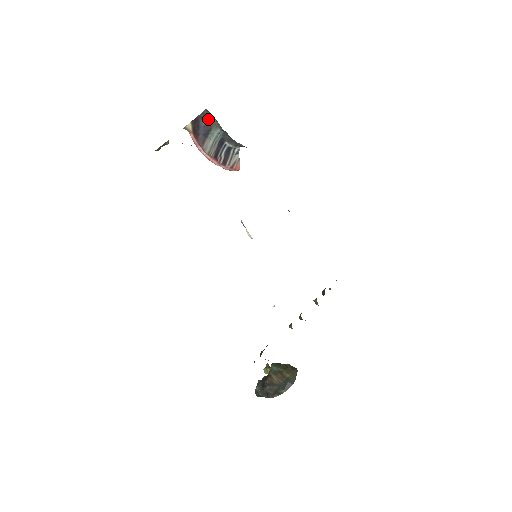
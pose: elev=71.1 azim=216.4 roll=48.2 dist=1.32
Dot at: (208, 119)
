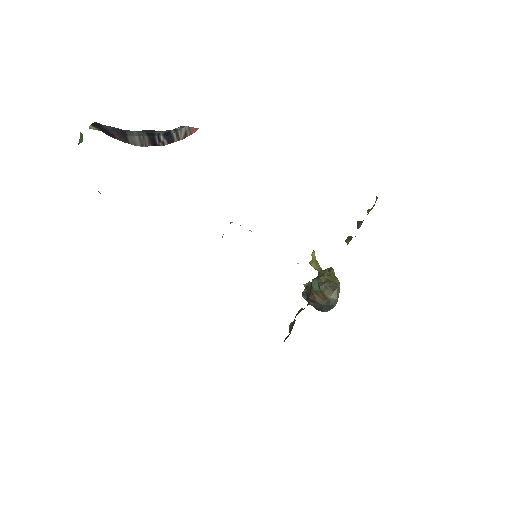
Dot at: (111, 127)
